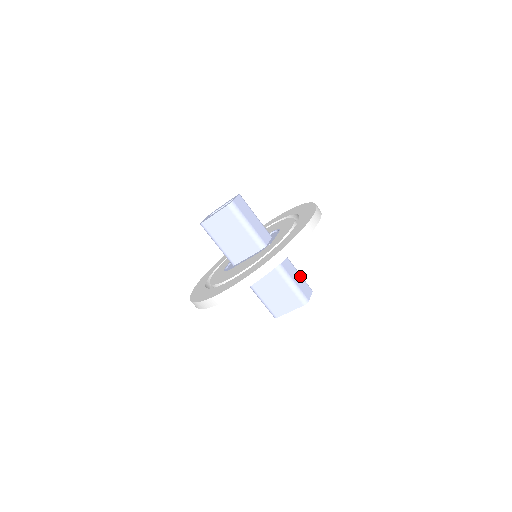
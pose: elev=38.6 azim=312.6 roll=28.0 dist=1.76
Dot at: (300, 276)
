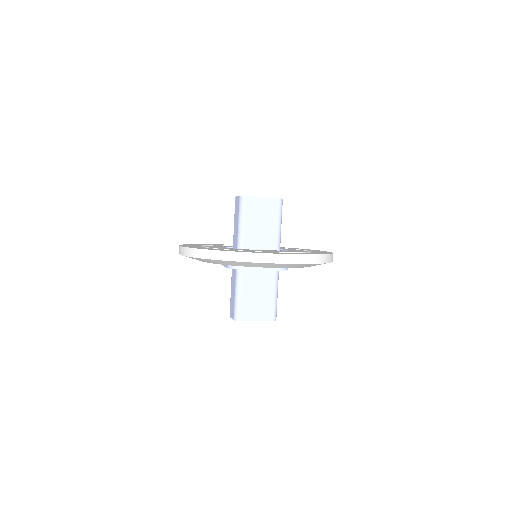
Dot at: occluded
